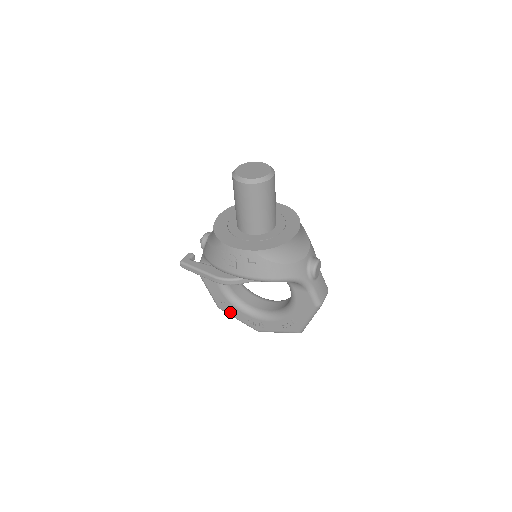
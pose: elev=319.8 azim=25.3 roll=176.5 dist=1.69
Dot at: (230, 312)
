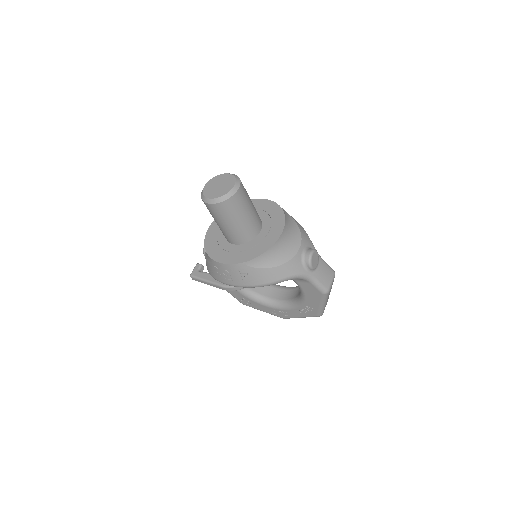
Dot at: (253, 306)
